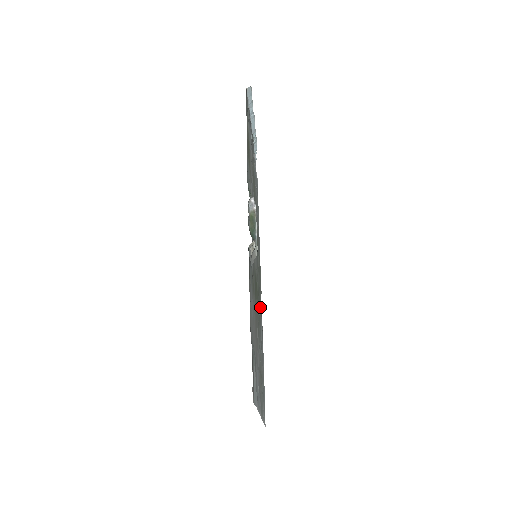
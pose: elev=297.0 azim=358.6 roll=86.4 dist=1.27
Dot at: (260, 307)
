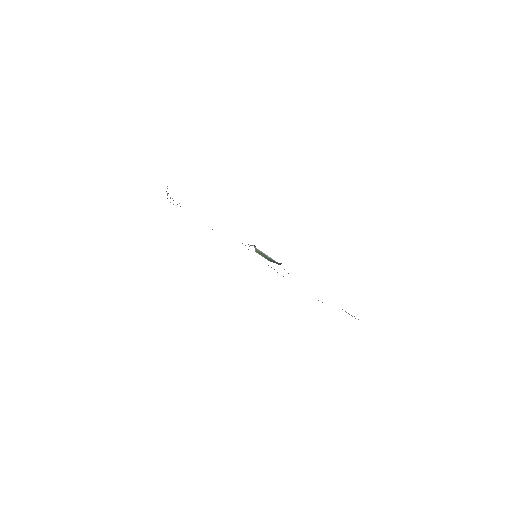
Dot at: occluded
